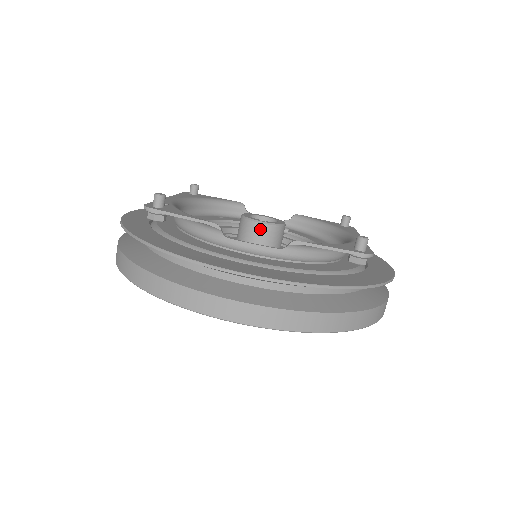
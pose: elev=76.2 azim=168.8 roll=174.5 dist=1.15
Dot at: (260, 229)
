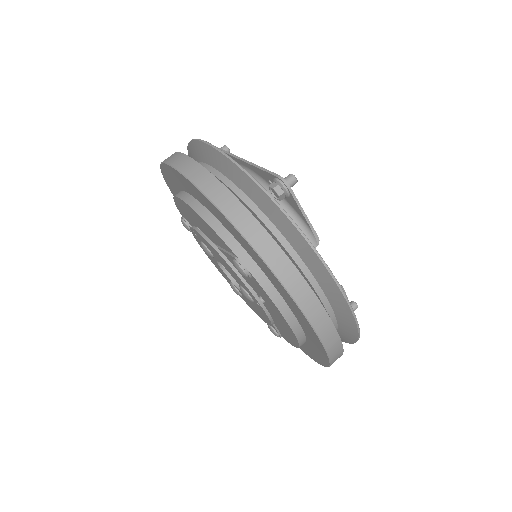
Dot at: occluded
